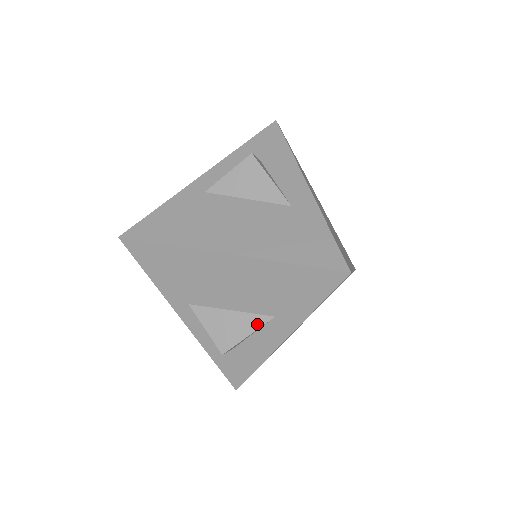
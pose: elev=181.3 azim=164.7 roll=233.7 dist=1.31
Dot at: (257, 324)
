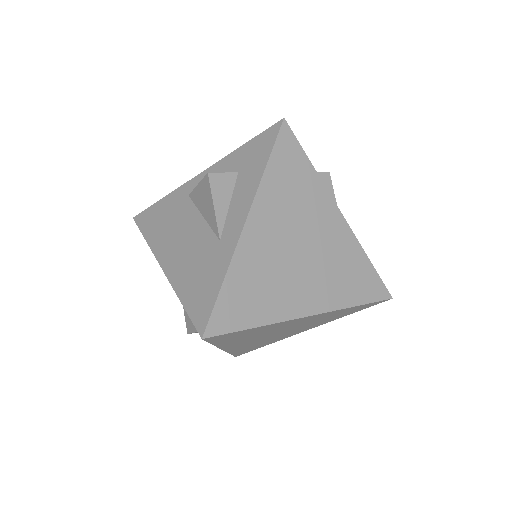
Dot at: occluded
